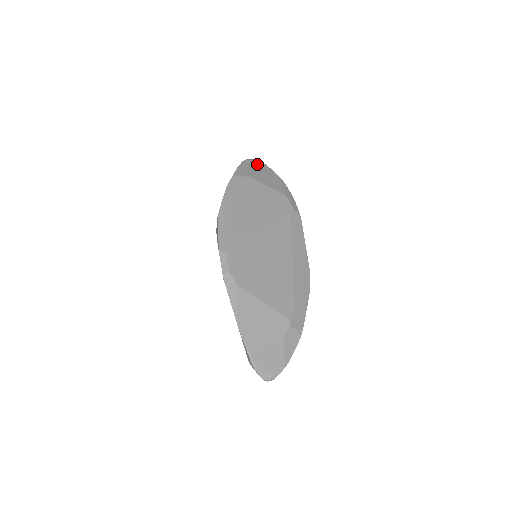
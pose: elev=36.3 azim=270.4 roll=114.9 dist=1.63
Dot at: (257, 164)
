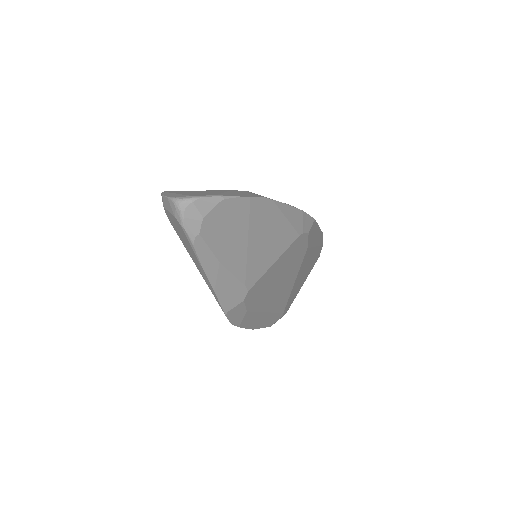
Dot at: occluded
